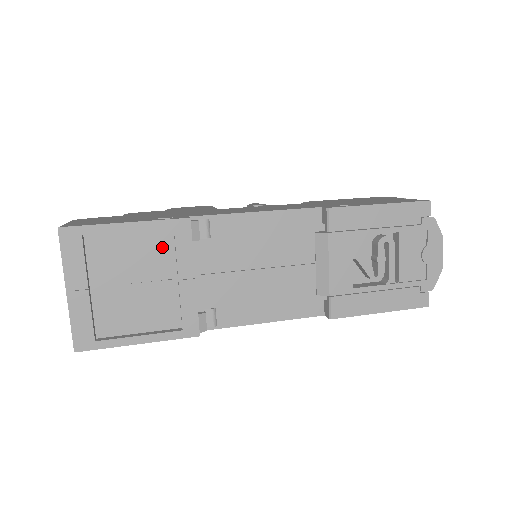
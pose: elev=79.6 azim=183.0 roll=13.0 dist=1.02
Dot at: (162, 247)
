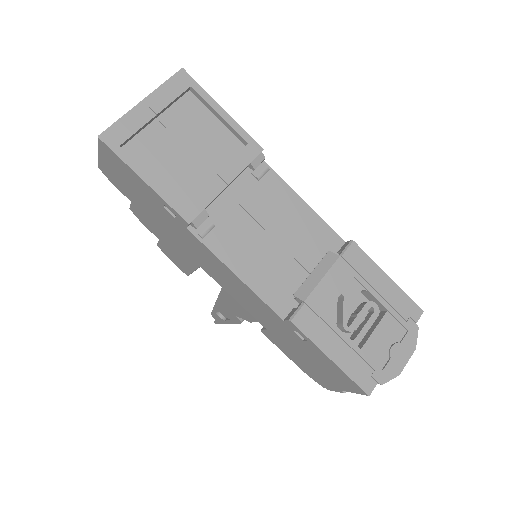
Dot at: (226, 148)
